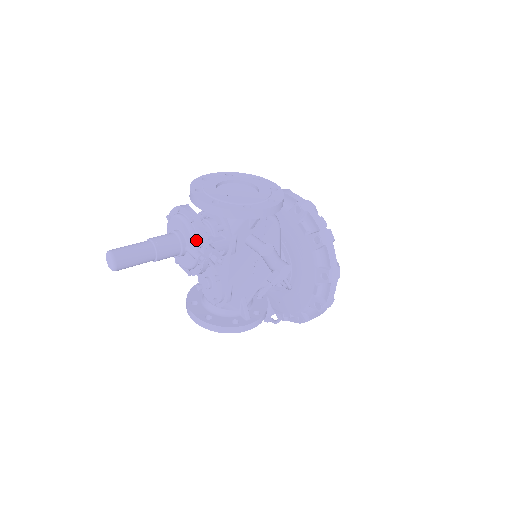
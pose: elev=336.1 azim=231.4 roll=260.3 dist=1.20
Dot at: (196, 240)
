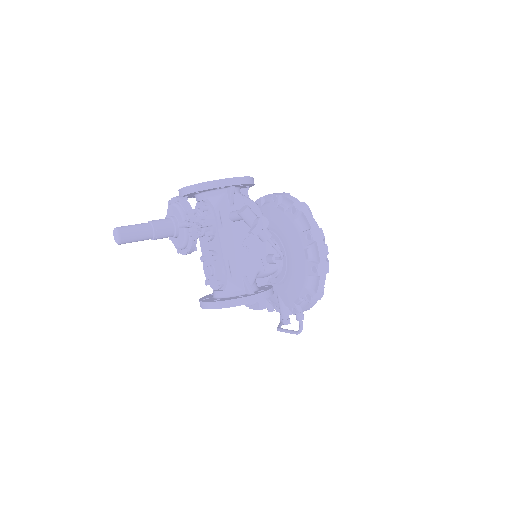
Dot at: (183, 212)
